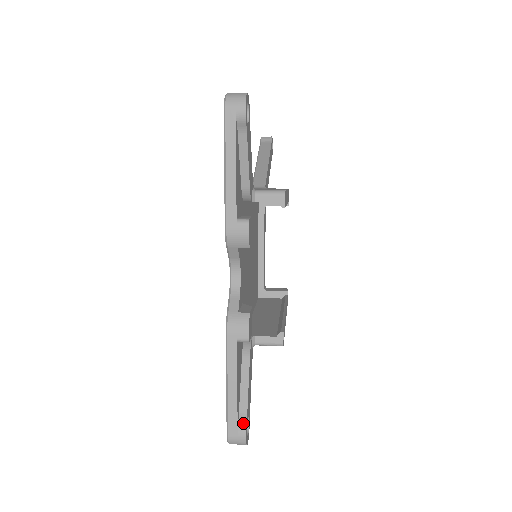
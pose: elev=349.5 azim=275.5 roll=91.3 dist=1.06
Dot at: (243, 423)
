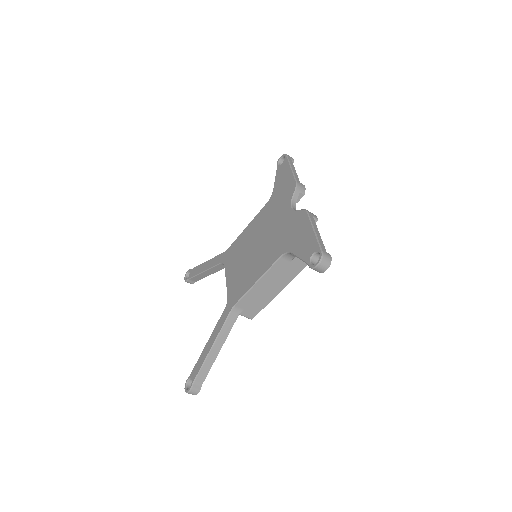
Dot at: occluded
